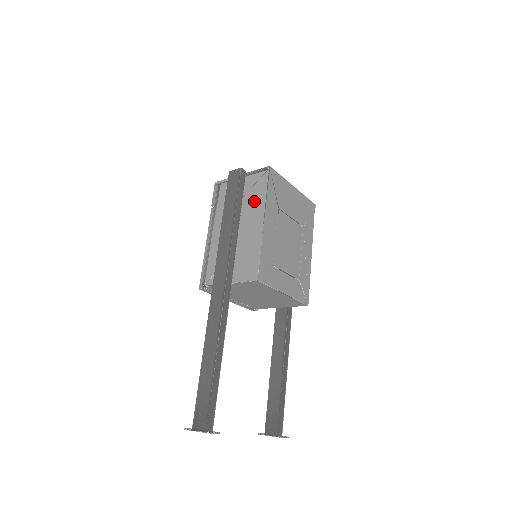
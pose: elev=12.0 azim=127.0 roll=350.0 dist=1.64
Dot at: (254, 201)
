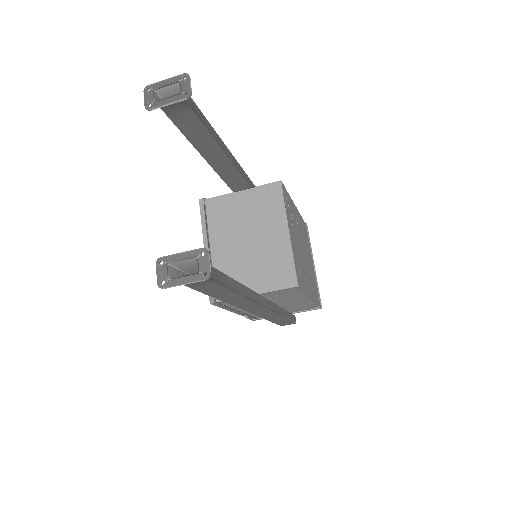
Dot at: occluded
